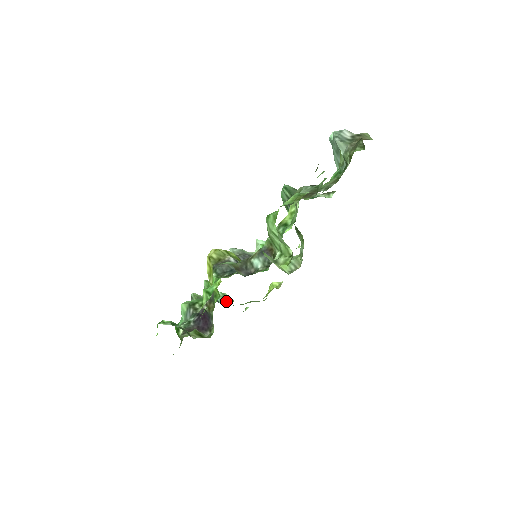
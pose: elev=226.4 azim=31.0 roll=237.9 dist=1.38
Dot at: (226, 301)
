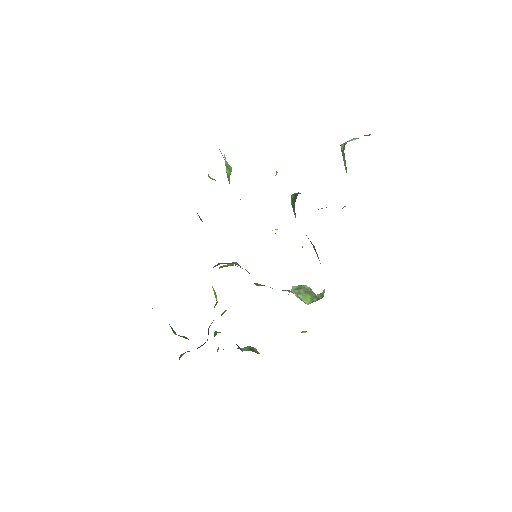
Dot at: (249, 350)
